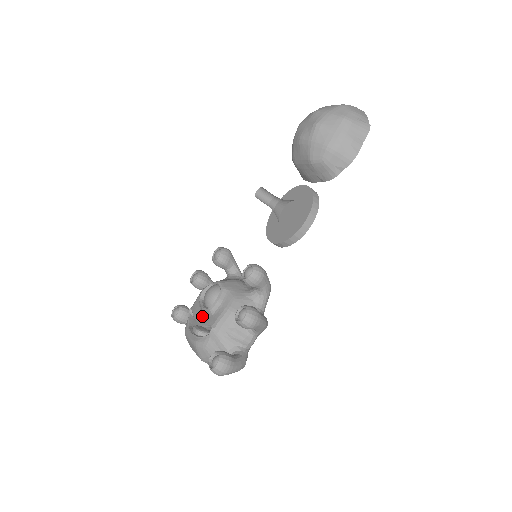
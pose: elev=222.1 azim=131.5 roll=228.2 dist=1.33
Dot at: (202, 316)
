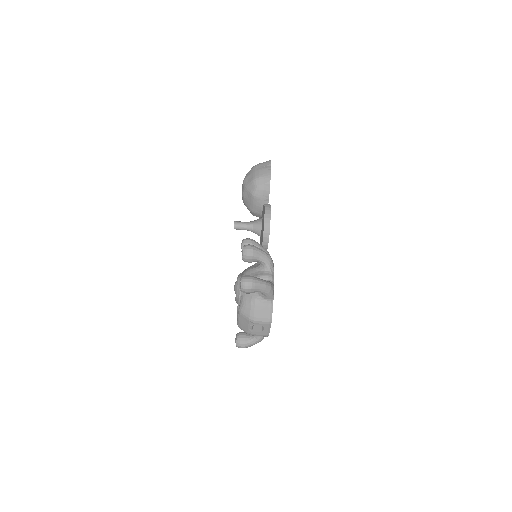
Dot at: occluded
